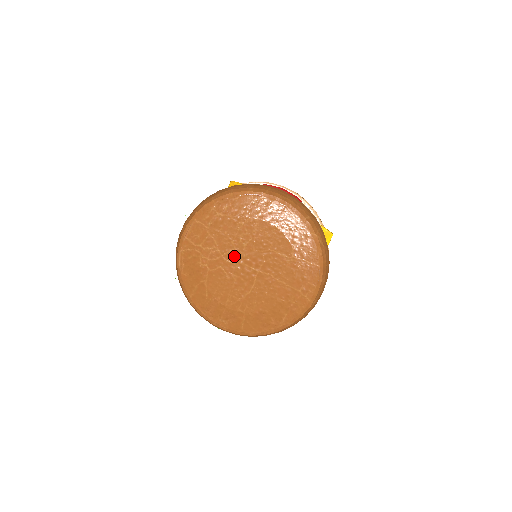
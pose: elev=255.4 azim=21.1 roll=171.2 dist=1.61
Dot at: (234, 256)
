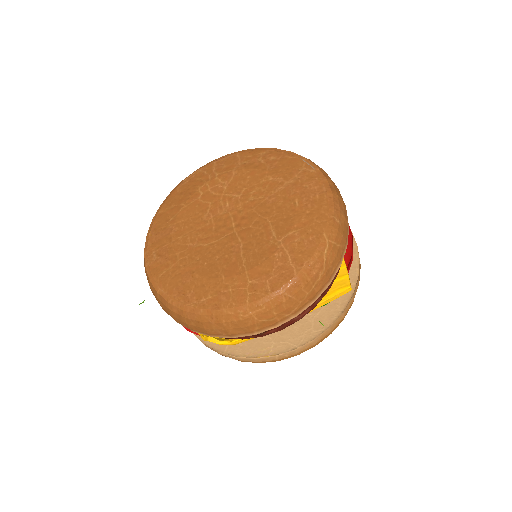
Dot at: (232, 202)
